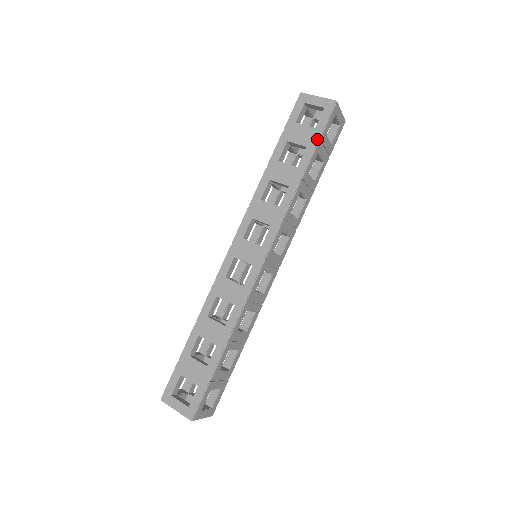
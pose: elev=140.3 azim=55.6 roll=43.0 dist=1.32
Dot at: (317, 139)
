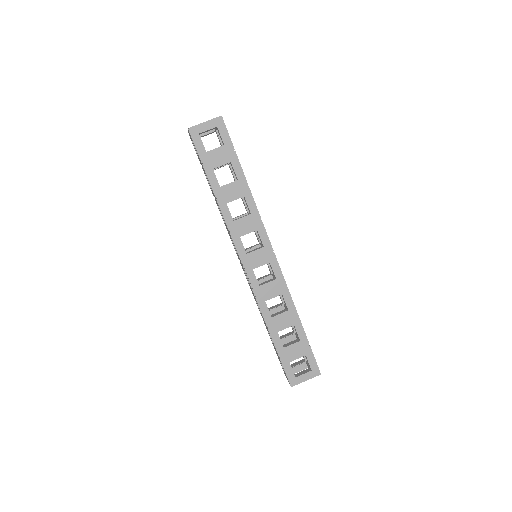
Dot at: (233, 152)
